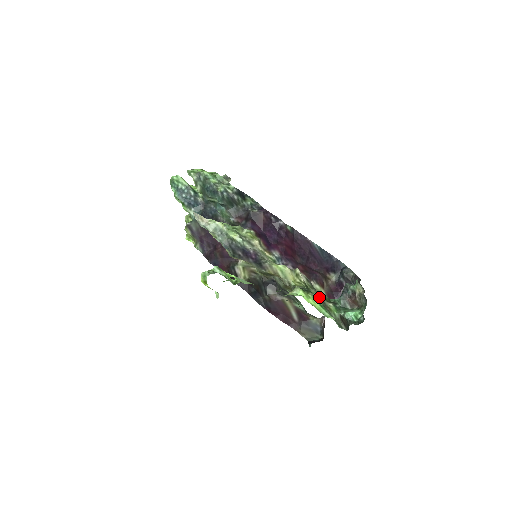
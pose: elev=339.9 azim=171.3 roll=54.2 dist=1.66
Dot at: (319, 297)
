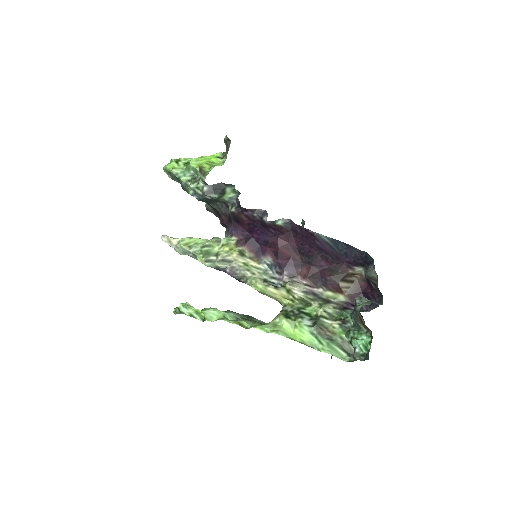
Dot at: (315, 320)
